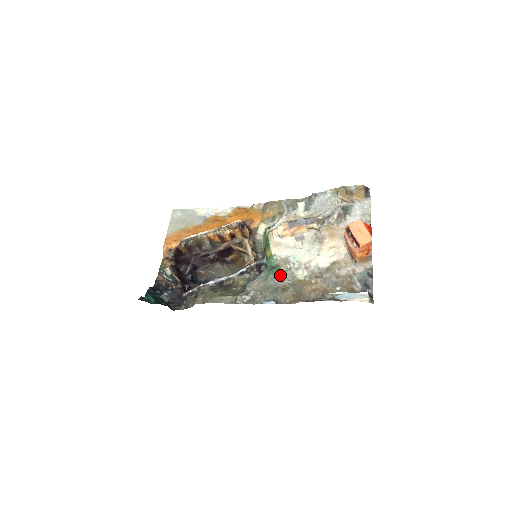
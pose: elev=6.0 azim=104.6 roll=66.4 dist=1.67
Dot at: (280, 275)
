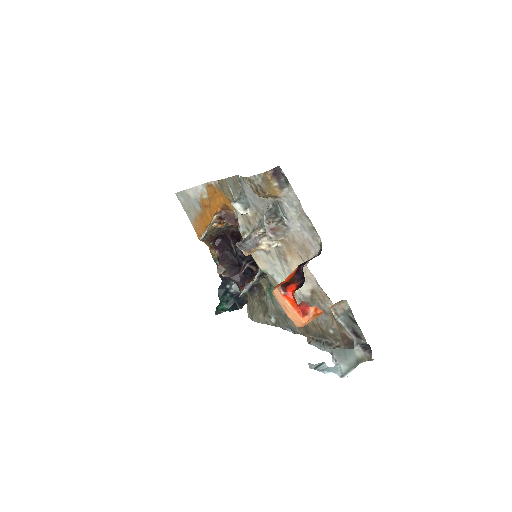
Dot at: occluded
